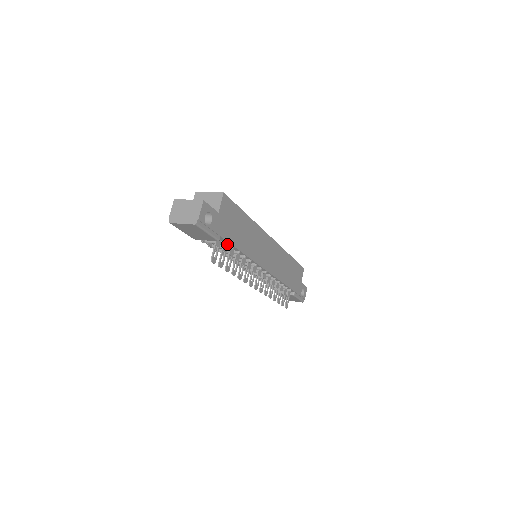
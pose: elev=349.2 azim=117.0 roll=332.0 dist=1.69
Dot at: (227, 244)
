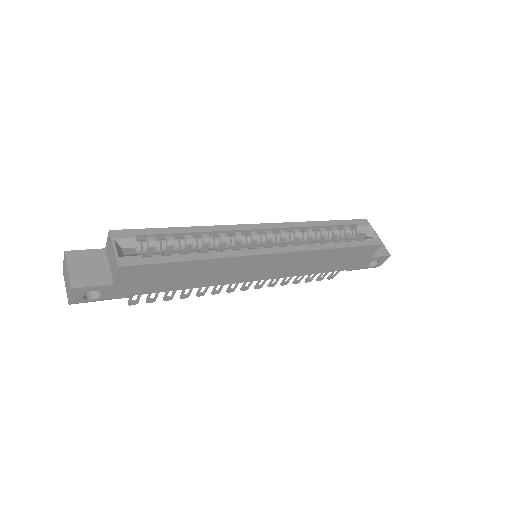
Dot at: occluded
